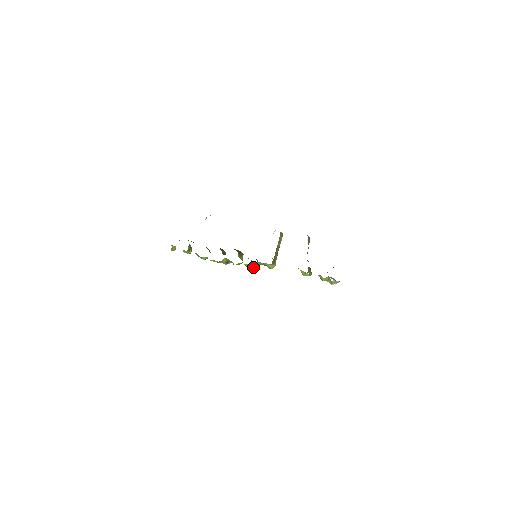
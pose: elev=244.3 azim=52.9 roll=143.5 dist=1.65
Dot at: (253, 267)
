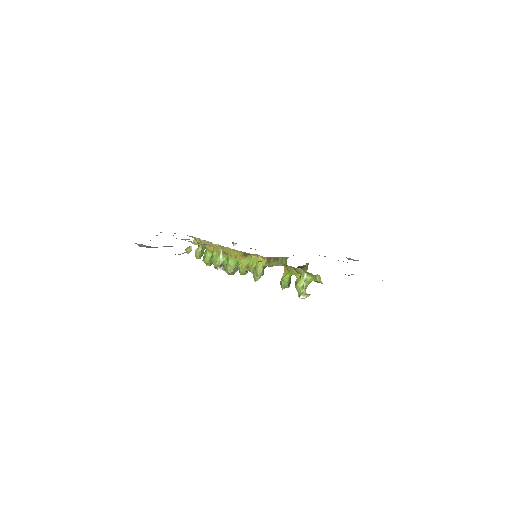
Dot at: (244, 265)
